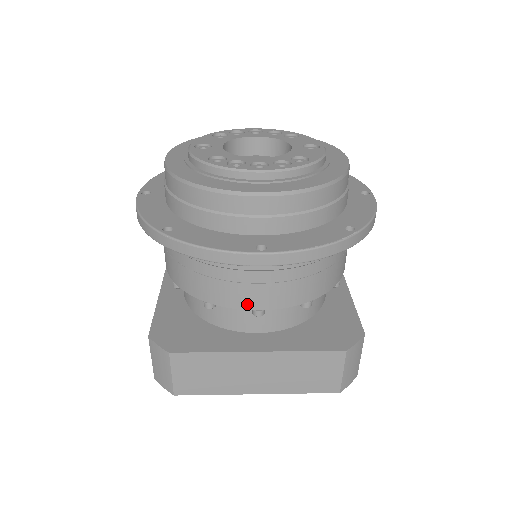
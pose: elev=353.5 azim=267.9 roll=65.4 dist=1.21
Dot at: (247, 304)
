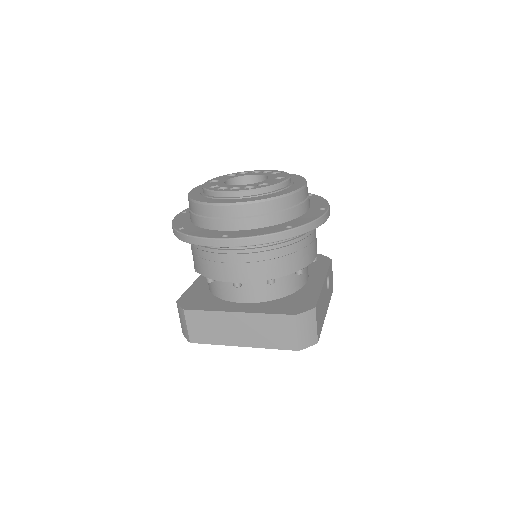
Dot at: (228, 278)
